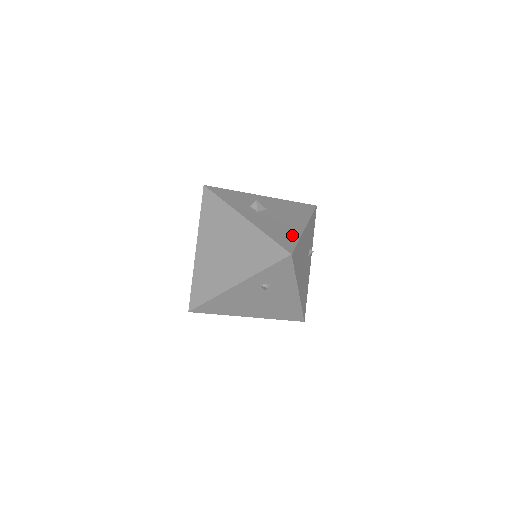
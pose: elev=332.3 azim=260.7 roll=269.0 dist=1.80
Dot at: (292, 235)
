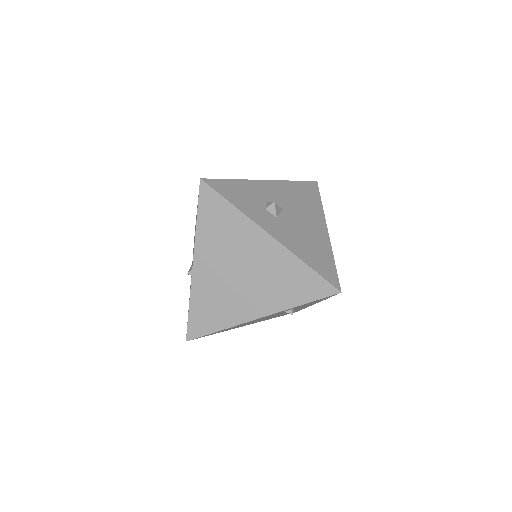
Dot at: (325, 253)
